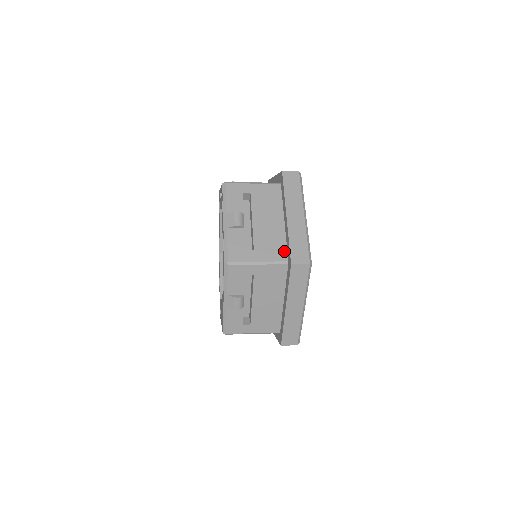
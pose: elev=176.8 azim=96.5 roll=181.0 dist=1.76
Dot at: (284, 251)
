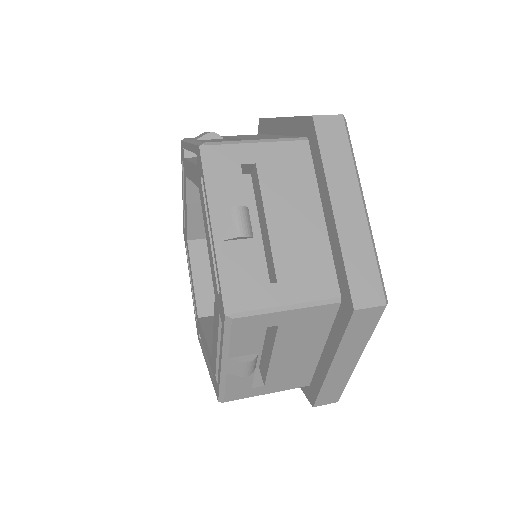
Dot at: (331, 277)
